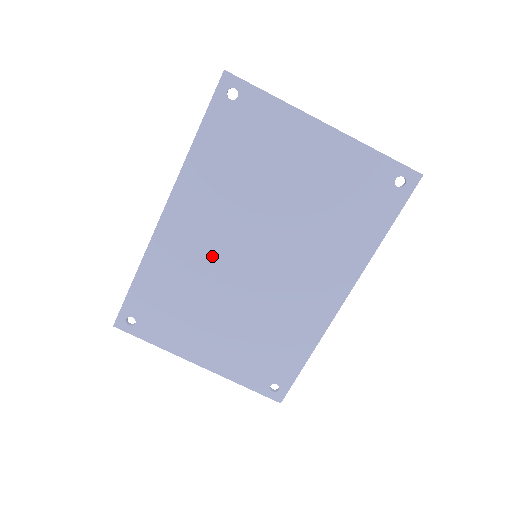
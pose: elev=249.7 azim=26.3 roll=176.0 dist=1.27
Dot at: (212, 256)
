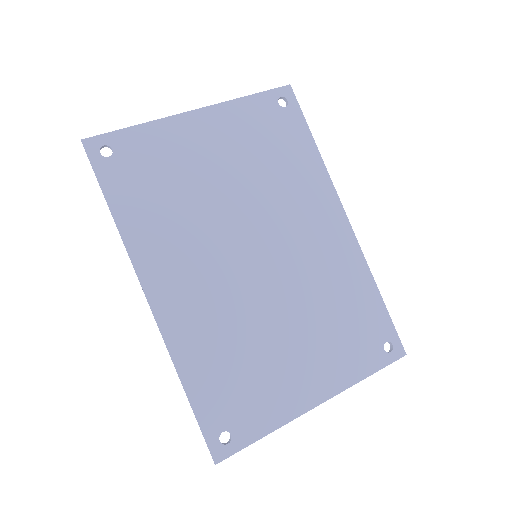
Dot at: (226, 293)
